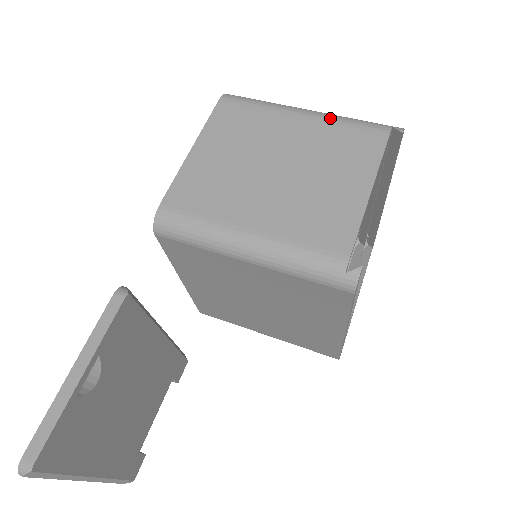
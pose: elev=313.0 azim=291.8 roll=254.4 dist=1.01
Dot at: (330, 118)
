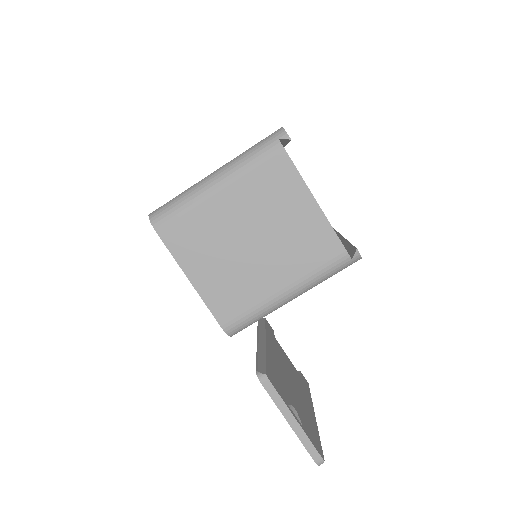
Dot at: (238, 173)
